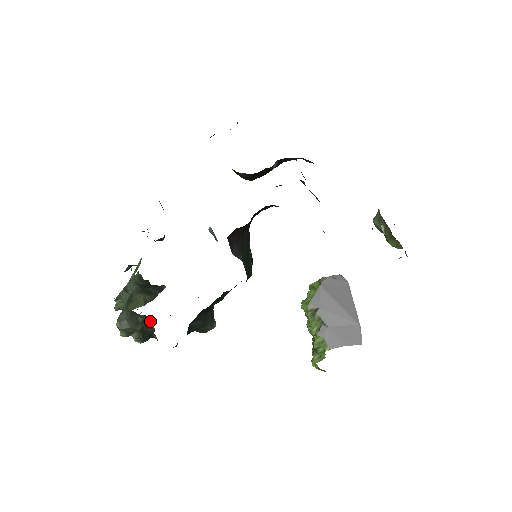
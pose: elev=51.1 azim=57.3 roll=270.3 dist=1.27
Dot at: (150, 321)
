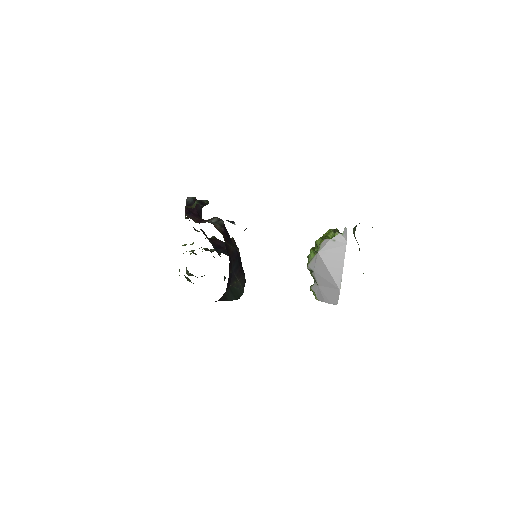
Dot at: occluded
